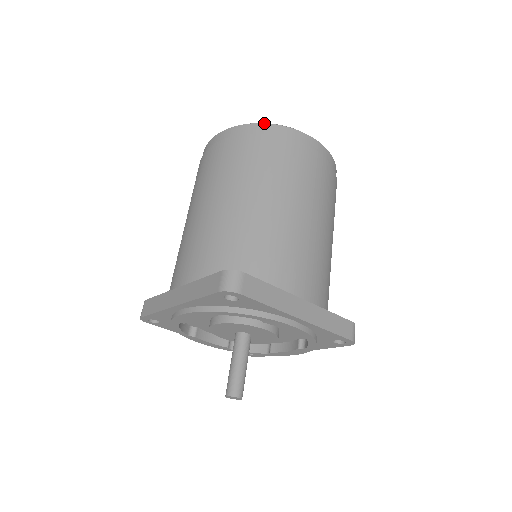
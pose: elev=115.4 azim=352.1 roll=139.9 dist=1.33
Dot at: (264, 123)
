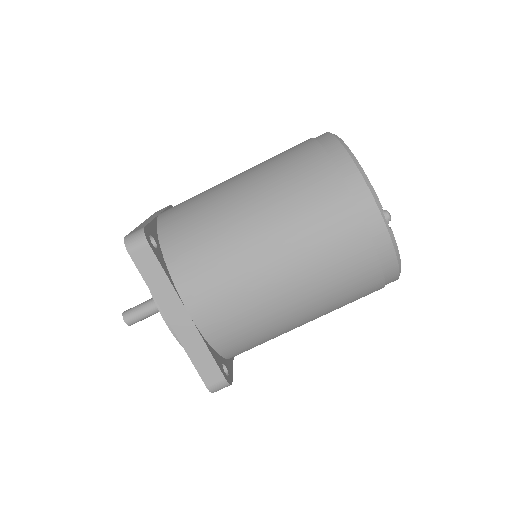
Dot at: occluded
